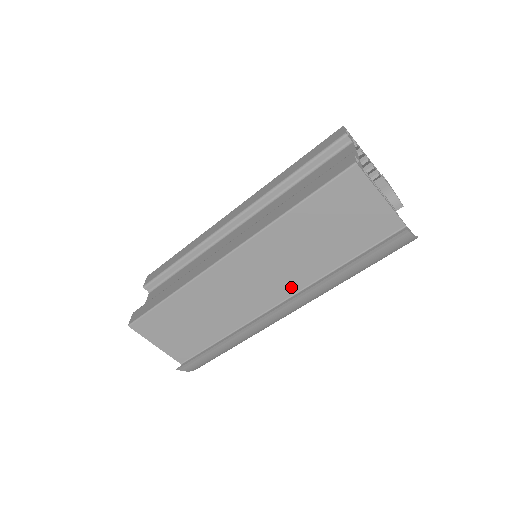
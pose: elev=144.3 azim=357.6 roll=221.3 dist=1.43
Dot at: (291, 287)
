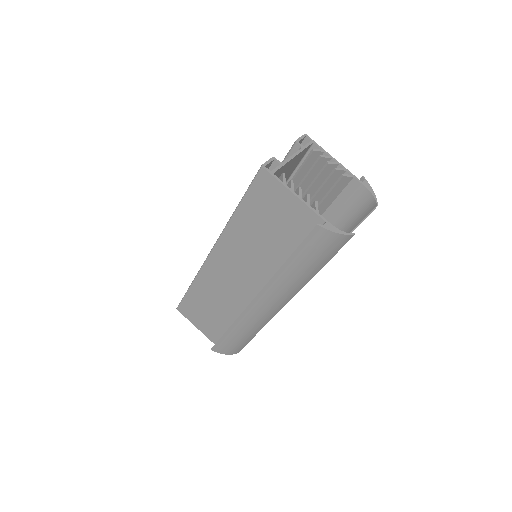
Dot at: (262, 282)
